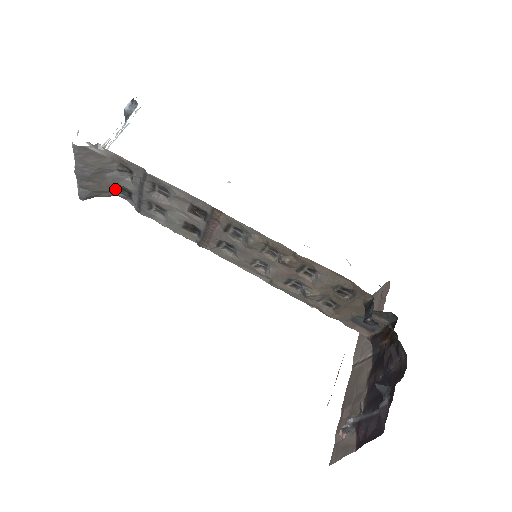
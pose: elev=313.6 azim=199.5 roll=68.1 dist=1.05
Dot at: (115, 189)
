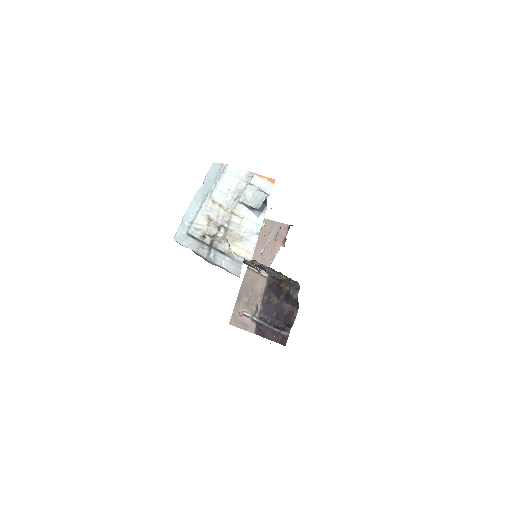
Dot at: occluded
